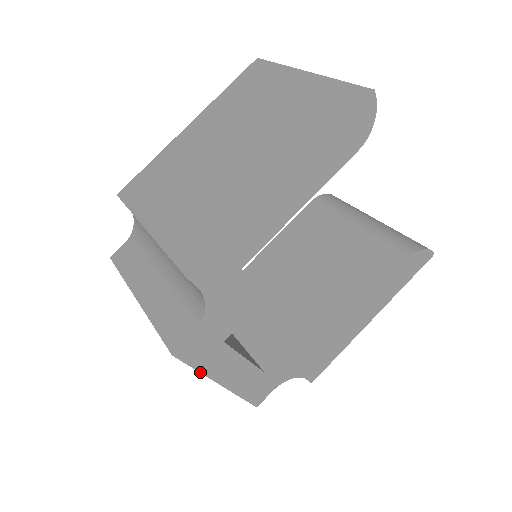
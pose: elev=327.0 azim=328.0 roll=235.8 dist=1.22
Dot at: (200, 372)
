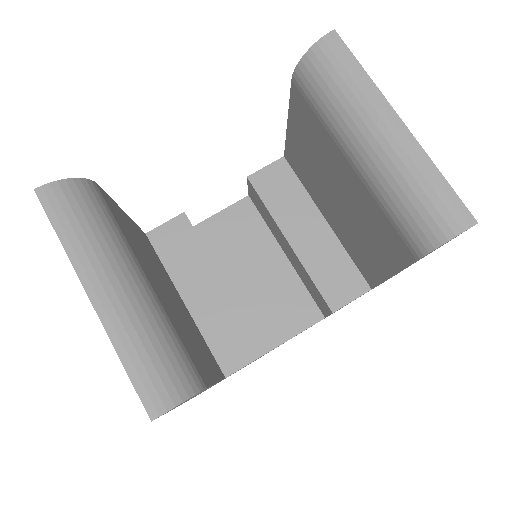
Dot at: occluded
